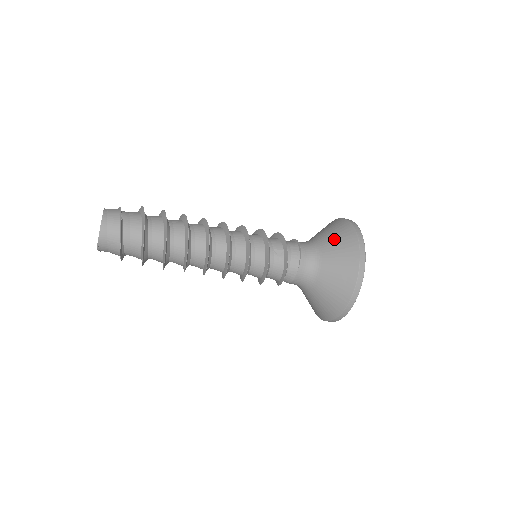
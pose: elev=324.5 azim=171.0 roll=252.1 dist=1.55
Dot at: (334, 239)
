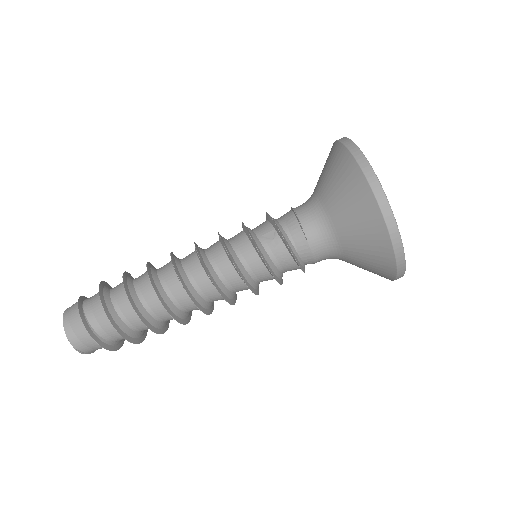
Dot at: (328, 174)
